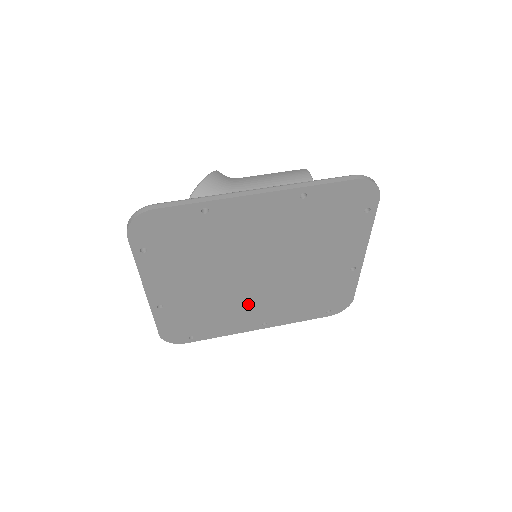
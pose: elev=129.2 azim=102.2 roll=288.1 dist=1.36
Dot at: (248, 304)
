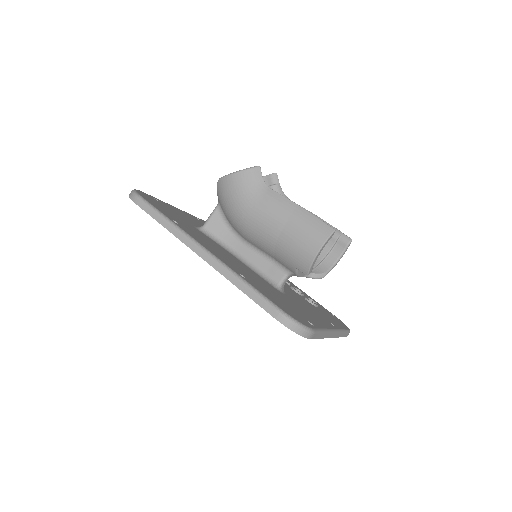
Dot at: occluded
